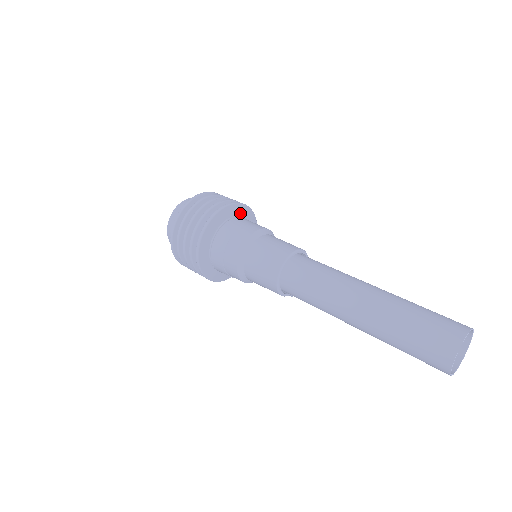
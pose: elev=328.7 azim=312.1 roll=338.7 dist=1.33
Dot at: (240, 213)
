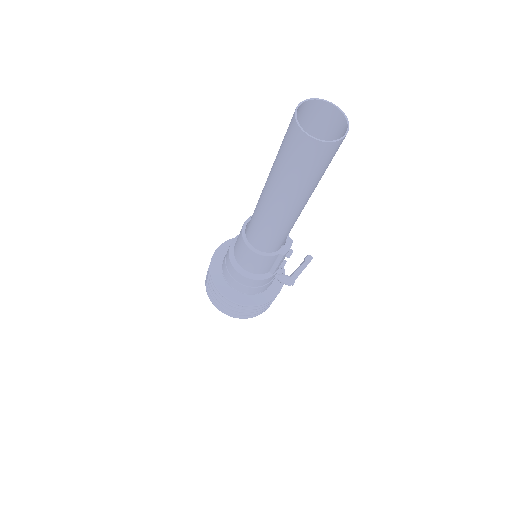
Dot at: occluded
